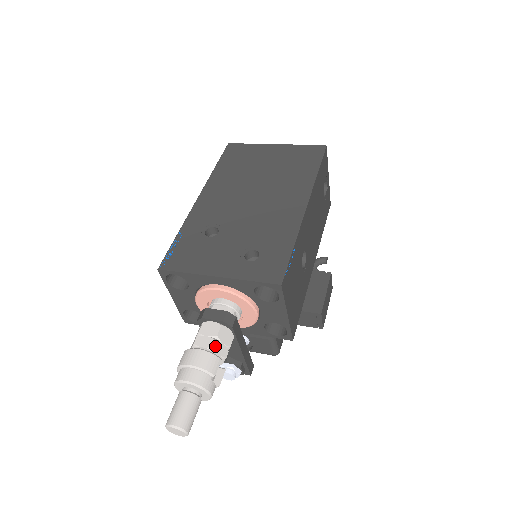
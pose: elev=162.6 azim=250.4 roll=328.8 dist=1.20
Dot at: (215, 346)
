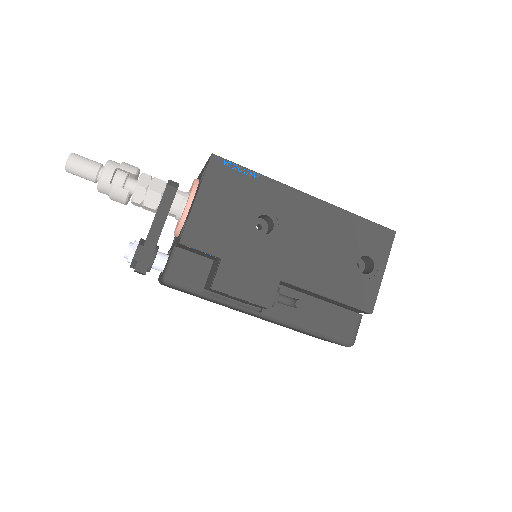
Dot at: (146, 175)
